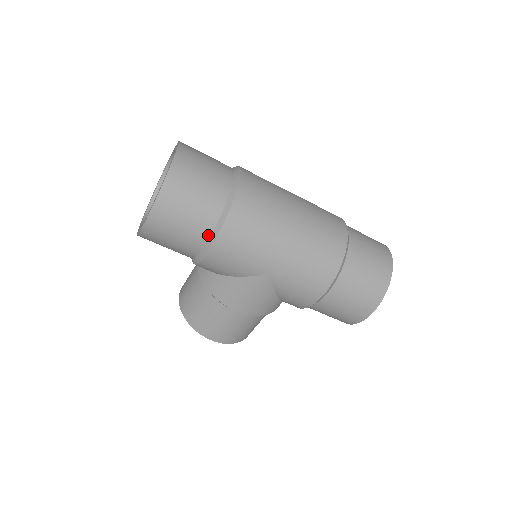
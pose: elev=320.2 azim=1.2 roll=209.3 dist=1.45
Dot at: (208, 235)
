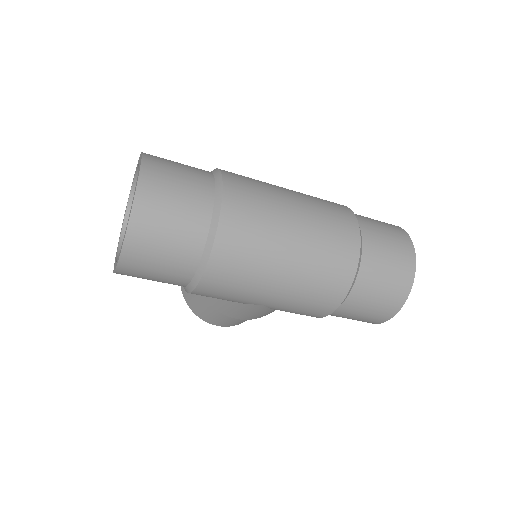
Dot at: (188, 280)
